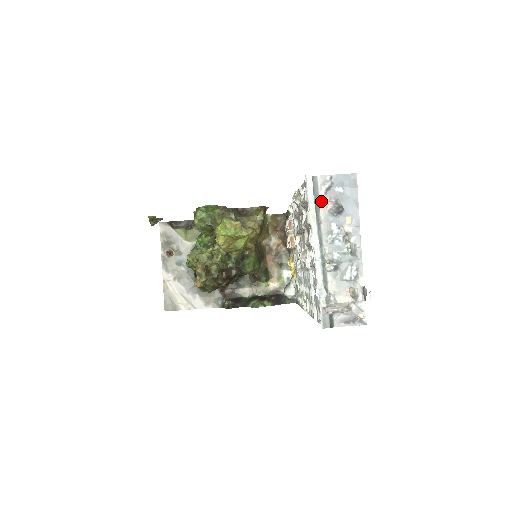
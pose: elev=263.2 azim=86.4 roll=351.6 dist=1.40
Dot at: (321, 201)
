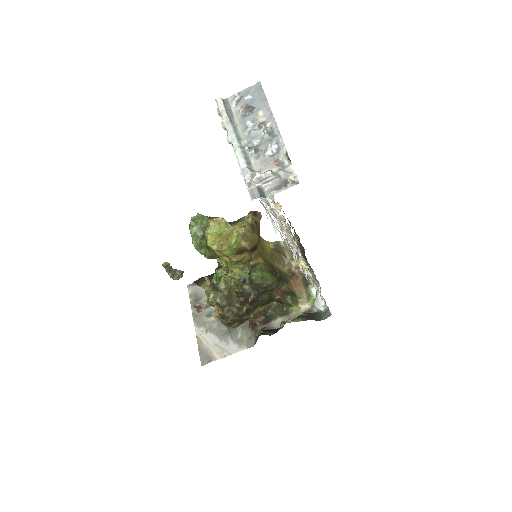
Dot at: (234, 112)
